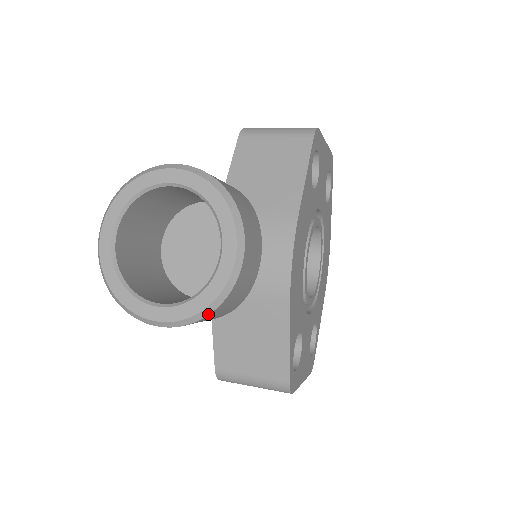
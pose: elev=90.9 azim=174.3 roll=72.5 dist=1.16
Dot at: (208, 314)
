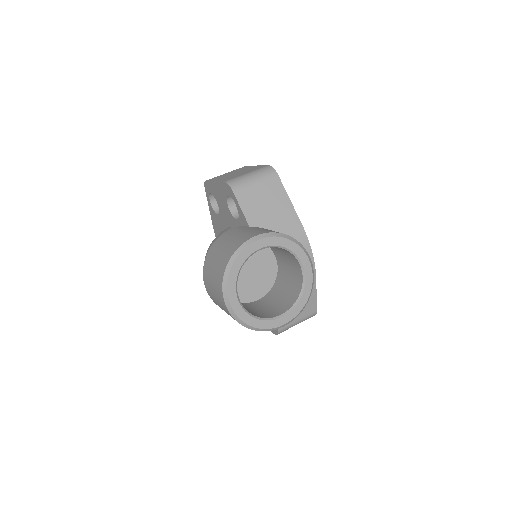
Dot at: occluded
